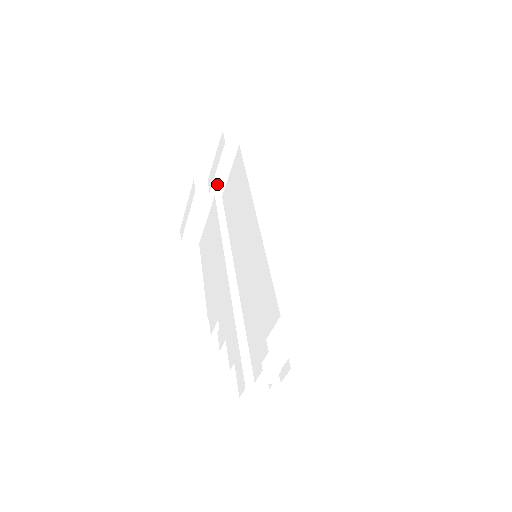
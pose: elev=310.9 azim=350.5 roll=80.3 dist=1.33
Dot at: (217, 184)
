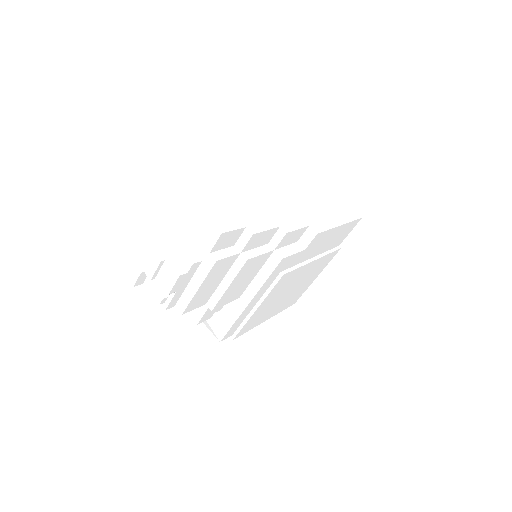
Dot at: occluded
